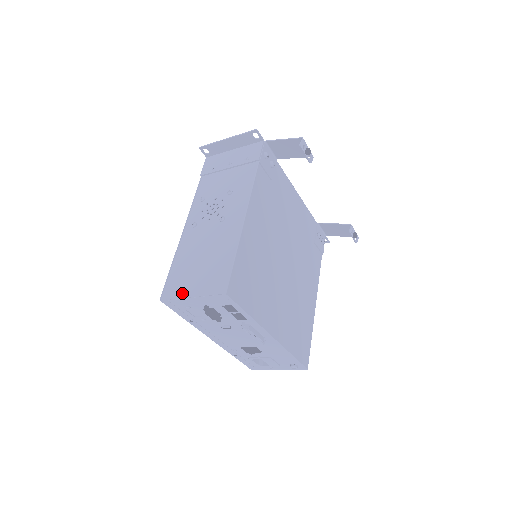
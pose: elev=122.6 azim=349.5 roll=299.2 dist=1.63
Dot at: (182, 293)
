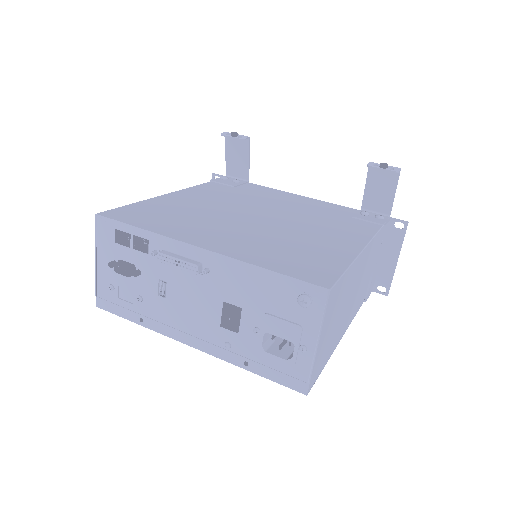
Dot at: occluded
